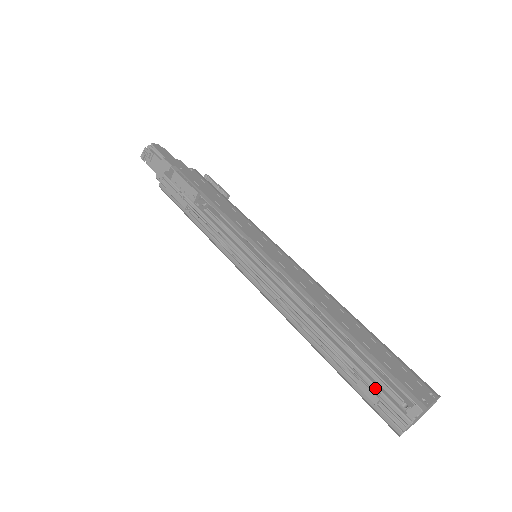
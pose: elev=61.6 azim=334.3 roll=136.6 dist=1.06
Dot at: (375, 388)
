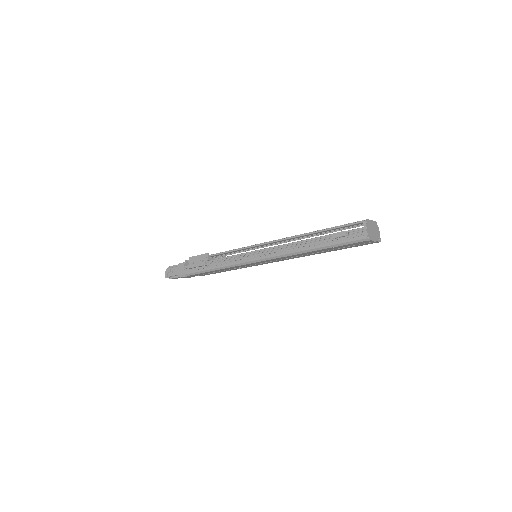
Dot at: (342, 233)
